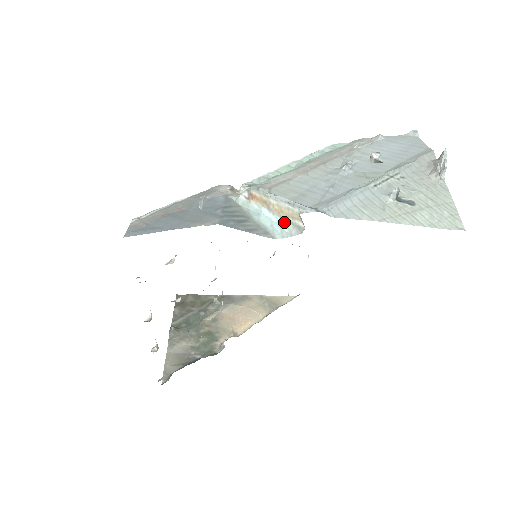
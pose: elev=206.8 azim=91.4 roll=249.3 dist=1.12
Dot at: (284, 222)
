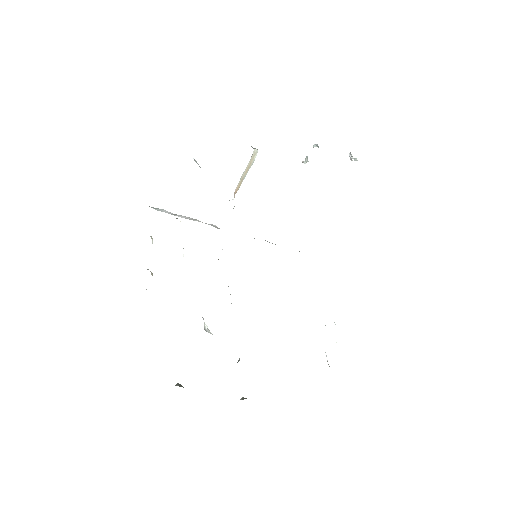
Dot at: (250, 167)
